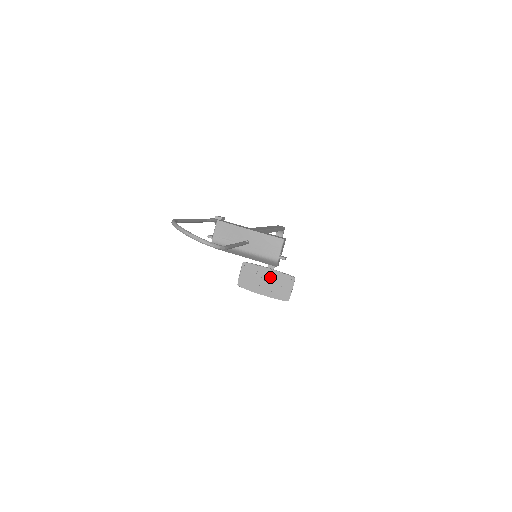
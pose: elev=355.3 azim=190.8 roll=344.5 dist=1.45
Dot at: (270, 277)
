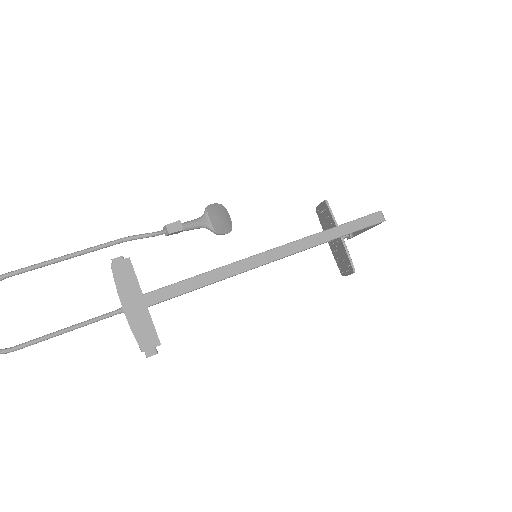
Dot at: (338, 242)
